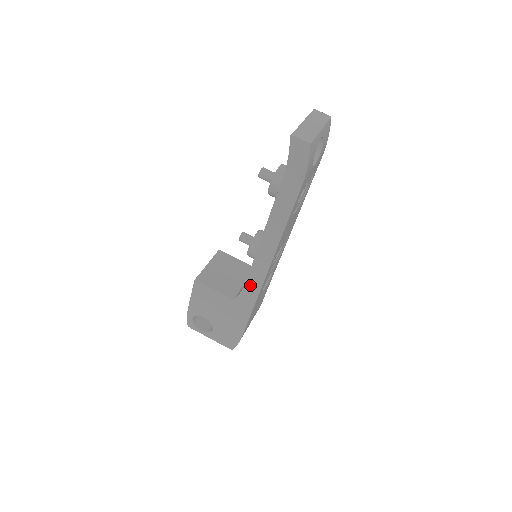
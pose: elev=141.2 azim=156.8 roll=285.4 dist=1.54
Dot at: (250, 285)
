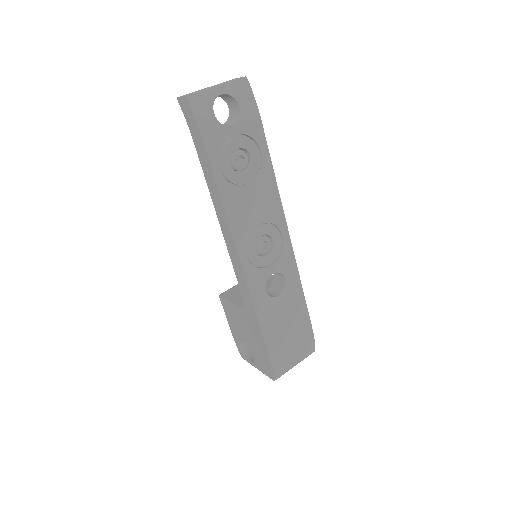
Dot at: (241, 284)
